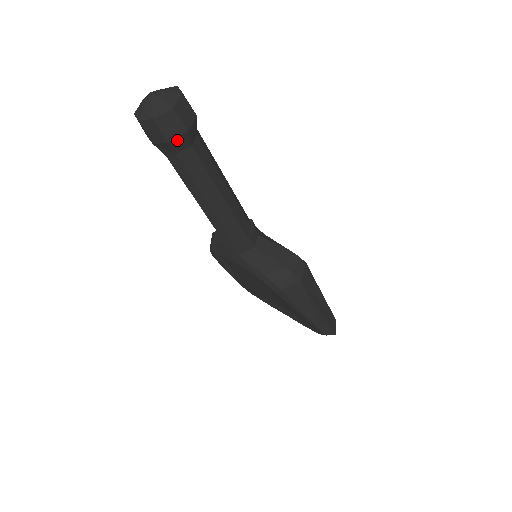
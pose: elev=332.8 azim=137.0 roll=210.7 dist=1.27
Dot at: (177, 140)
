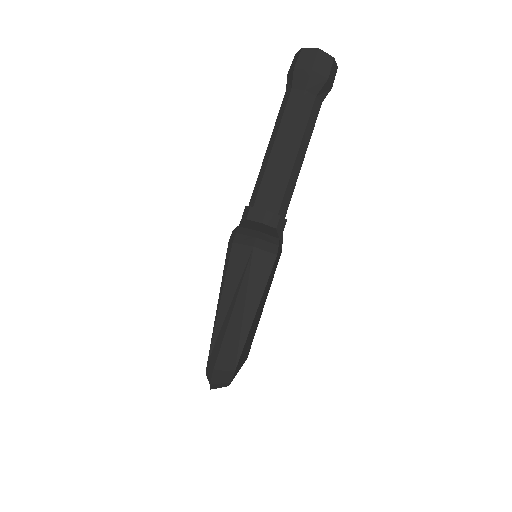
Dot at: (301, 73)
